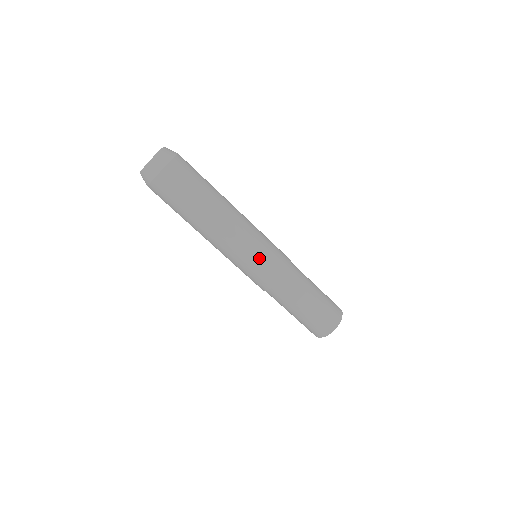
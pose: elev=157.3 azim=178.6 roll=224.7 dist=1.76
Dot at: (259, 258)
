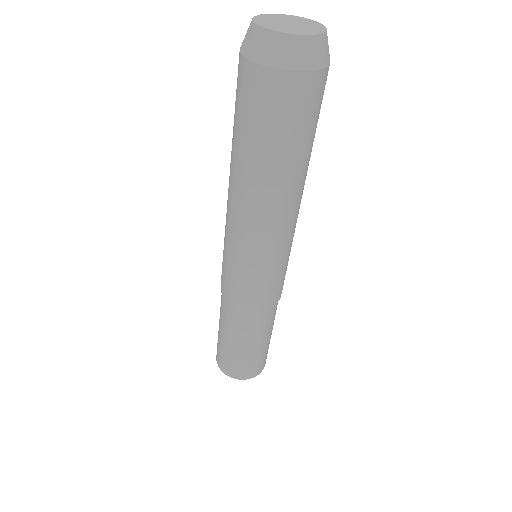
Dot at: (257, 276)
